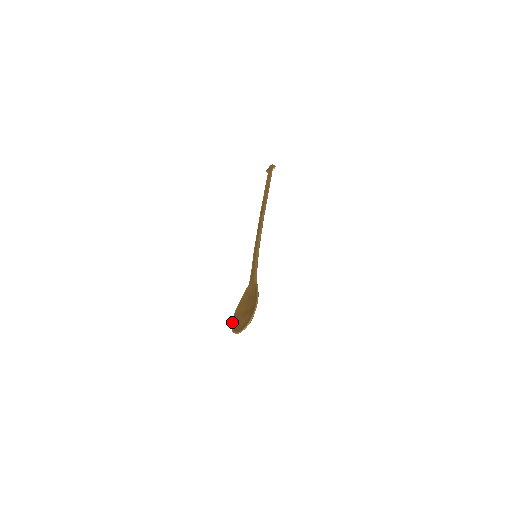
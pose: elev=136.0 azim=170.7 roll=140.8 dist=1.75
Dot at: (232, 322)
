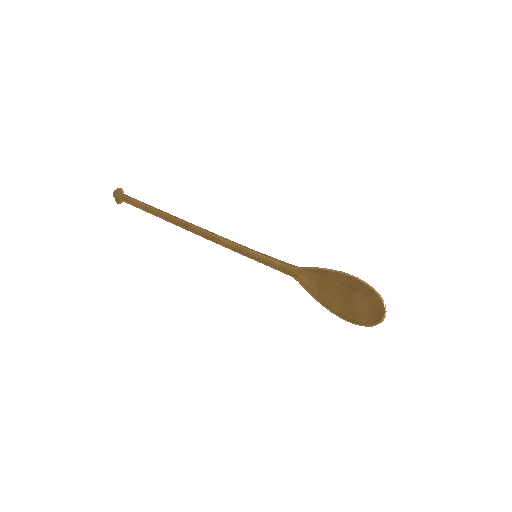
Dot at: (353, 323)
